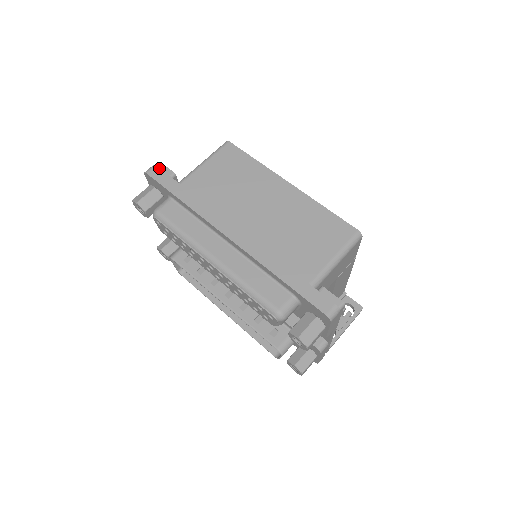
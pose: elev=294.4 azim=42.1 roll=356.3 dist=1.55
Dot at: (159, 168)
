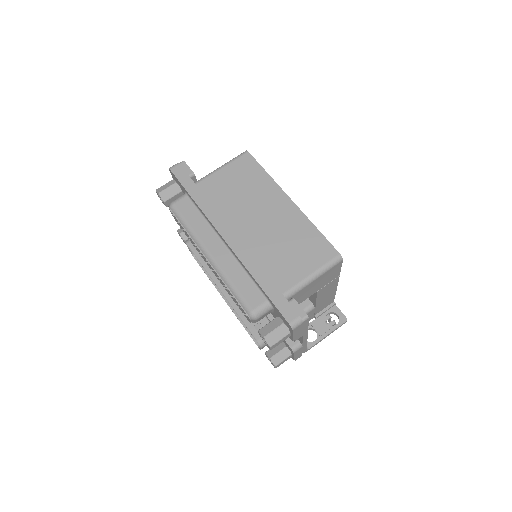
Dot at: (181, 167)
